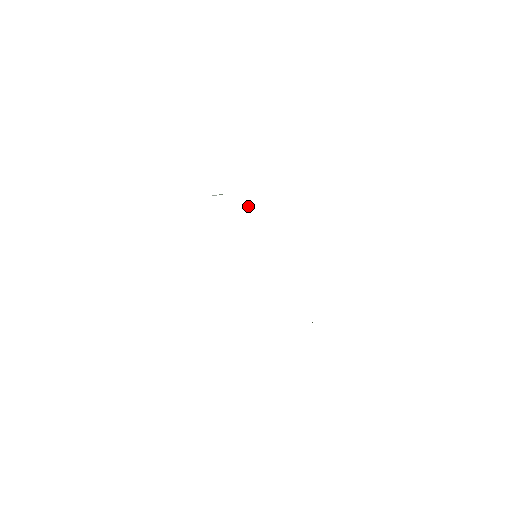
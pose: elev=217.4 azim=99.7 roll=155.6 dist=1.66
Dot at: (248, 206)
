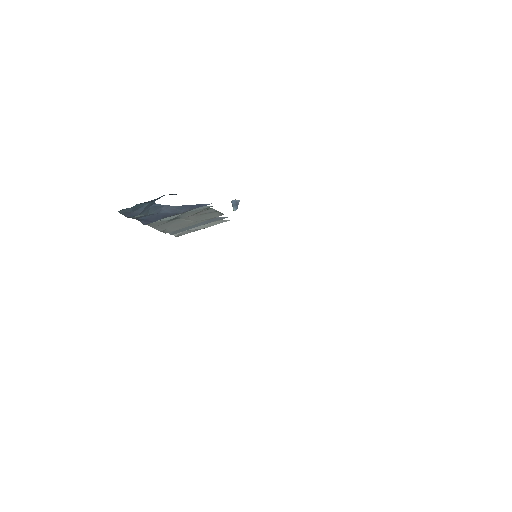
Dot at: (235, 205)
